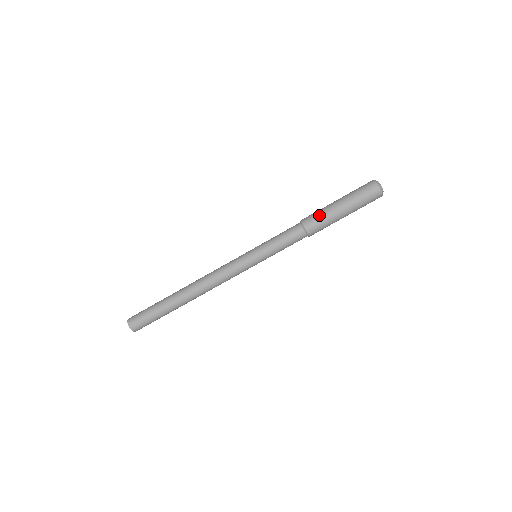
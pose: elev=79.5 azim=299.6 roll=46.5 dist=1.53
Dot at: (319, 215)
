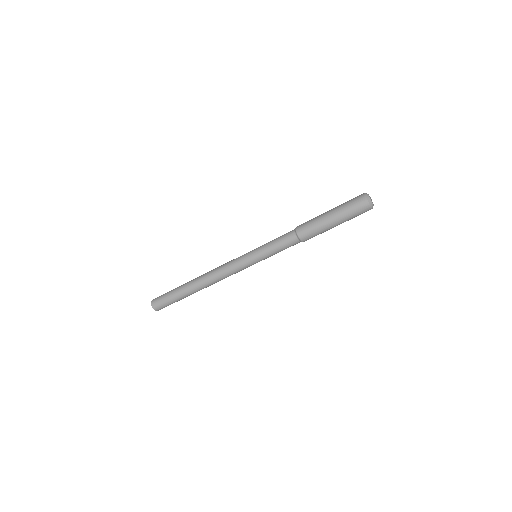
Dot at: (313, 229)
